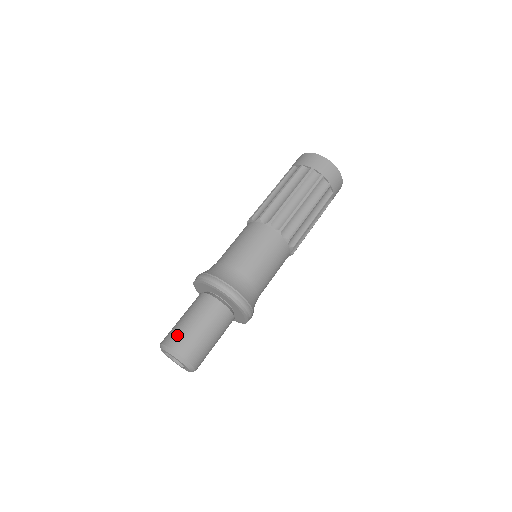
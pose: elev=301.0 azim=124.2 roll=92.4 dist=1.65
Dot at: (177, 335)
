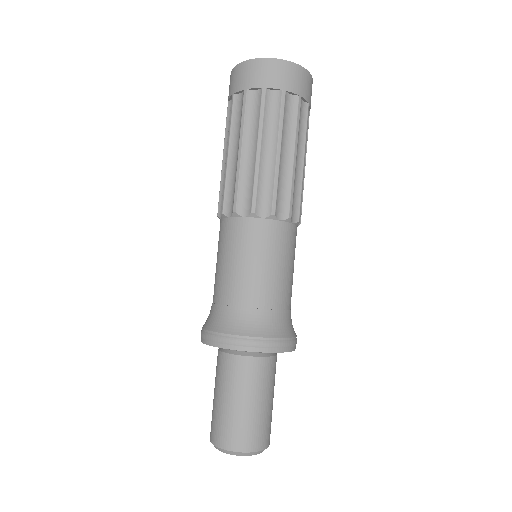
Dot at: (225, 429)
